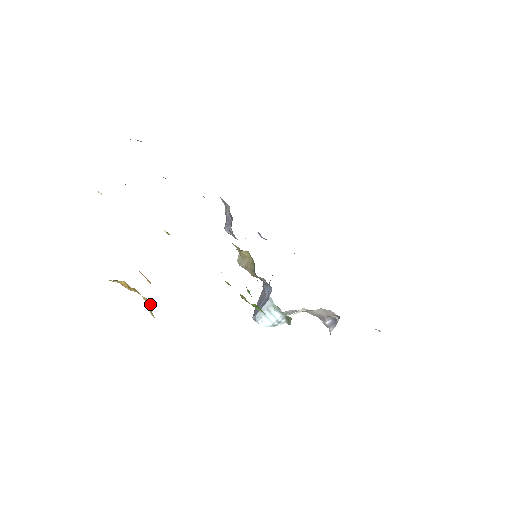
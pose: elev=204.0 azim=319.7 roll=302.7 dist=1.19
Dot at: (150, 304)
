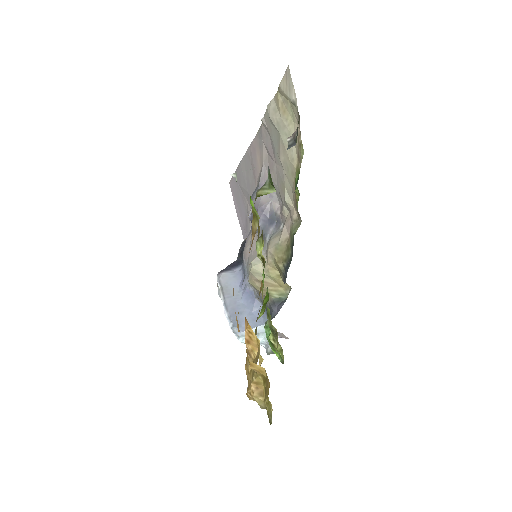
Dot at: (262, 389)
